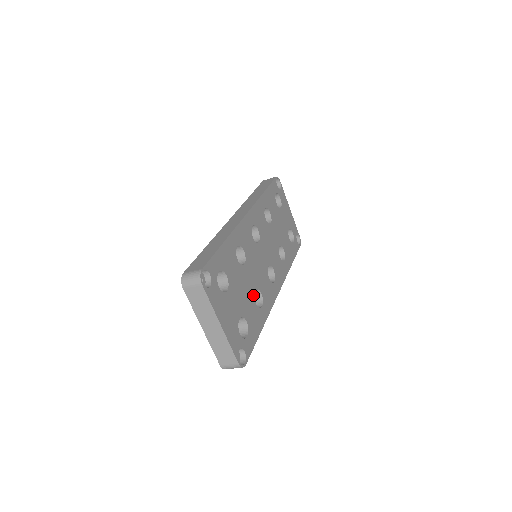
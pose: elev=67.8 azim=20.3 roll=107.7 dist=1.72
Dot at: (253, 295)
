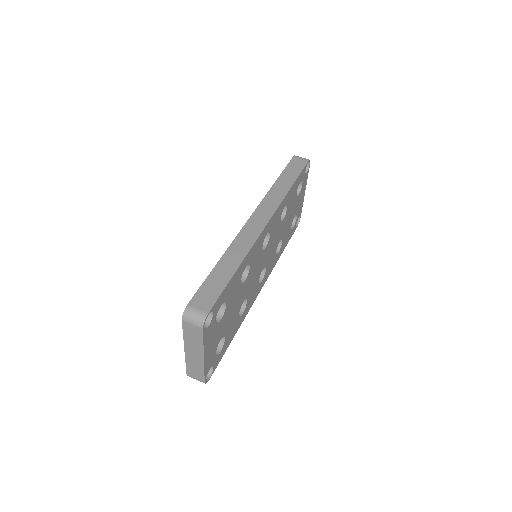
Dot at: (240, 308)
